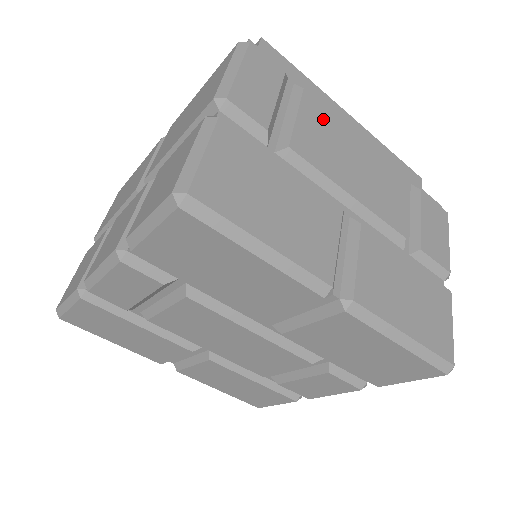
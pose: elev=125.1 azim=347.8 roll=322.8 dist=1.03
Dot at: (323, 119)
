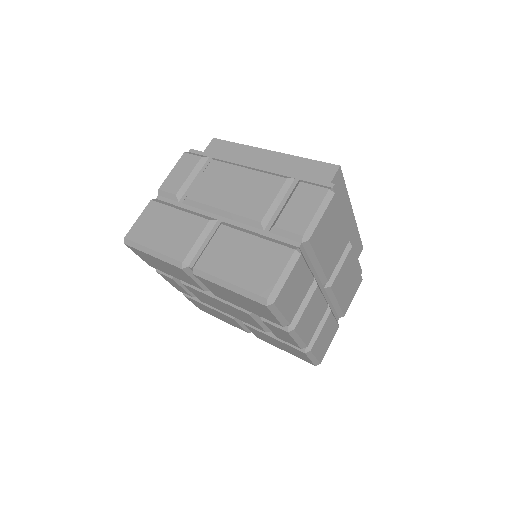
Dot at: (219, 171)
